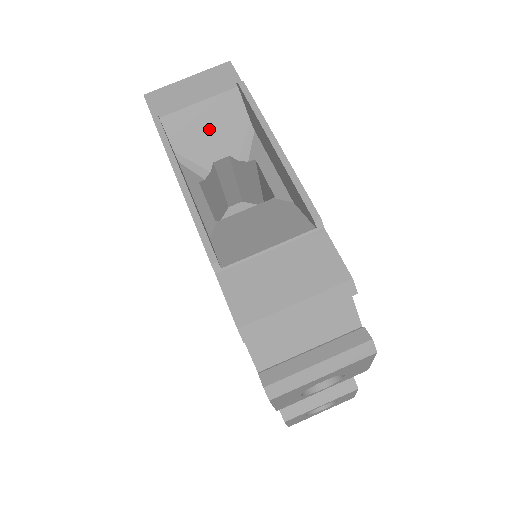
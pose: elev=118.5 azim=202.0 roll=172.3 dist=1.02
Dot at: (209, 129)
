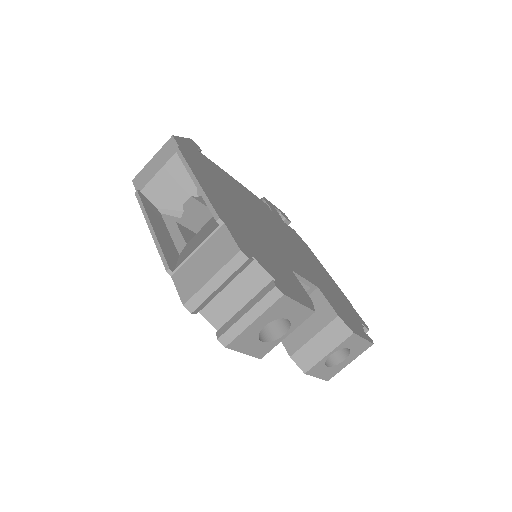
Dot at: (171, 185)
